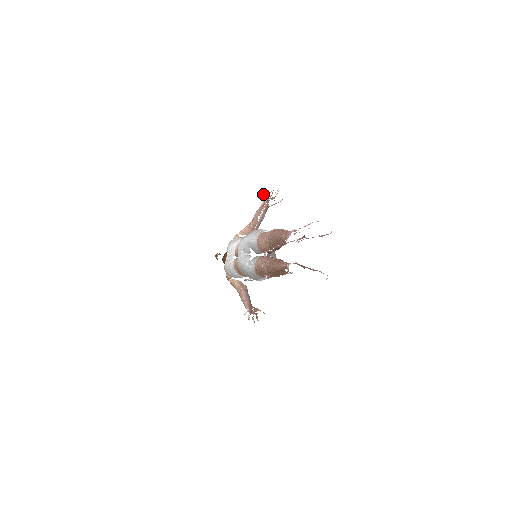
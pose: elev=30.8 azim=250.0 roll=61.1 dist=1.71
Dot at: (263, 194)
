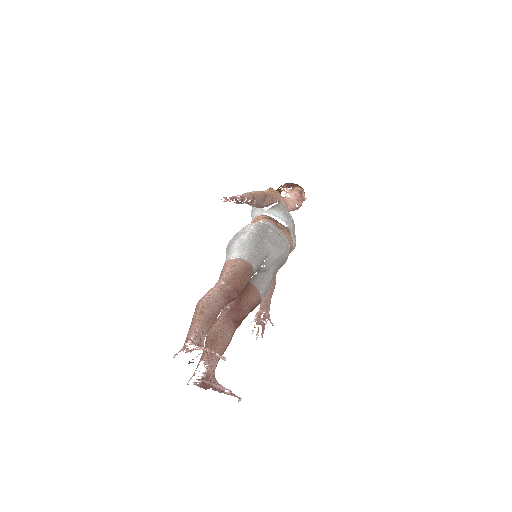
Dot at: (223, 201)
